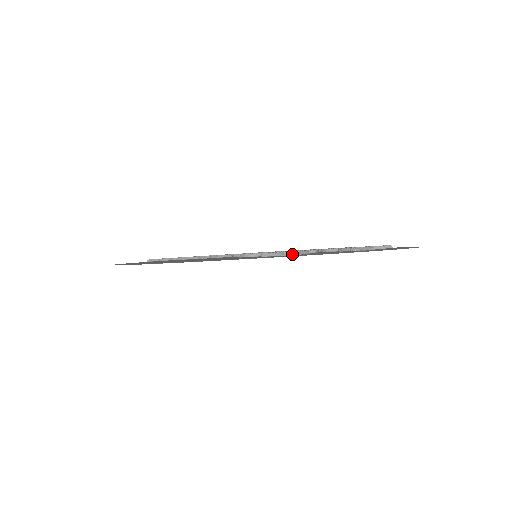
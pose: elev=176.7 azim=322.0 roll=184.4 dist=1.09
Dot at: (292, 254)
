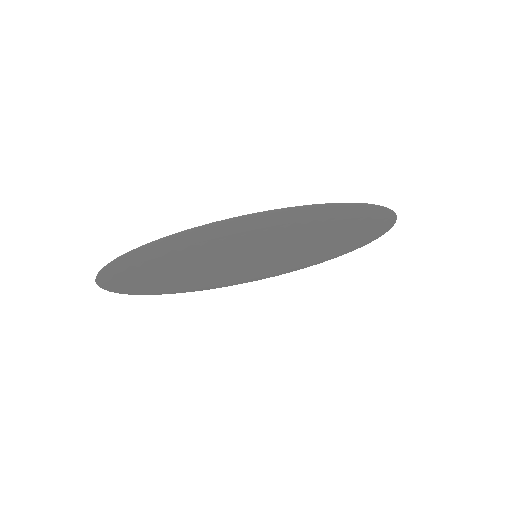
Dot at: (375, 216)
